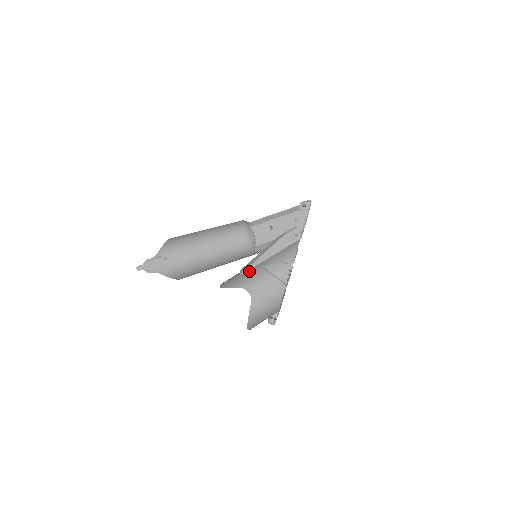
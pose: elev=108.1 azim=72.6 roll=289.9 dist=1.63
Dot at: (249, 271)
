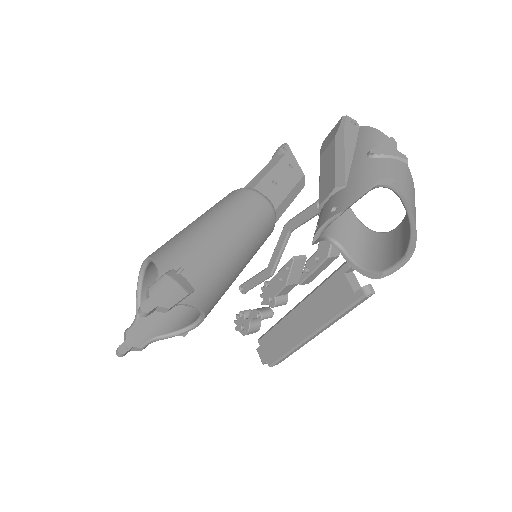
Dot at: (353, 174)
